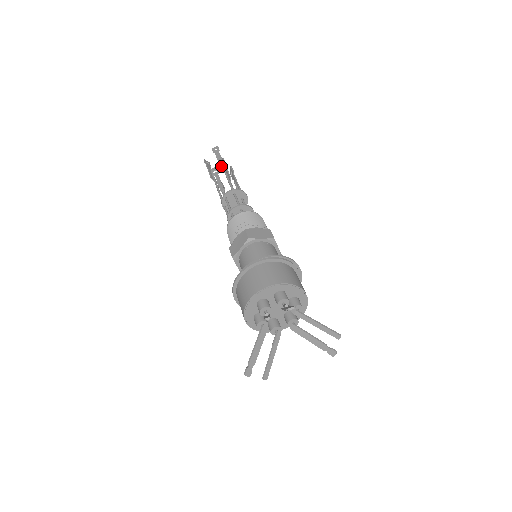
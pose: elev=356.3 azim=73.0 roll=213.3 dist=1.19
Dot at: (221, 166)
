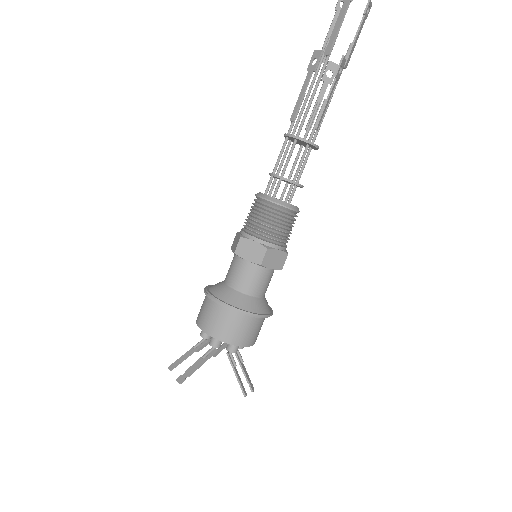
Dot at: (325, 55)
